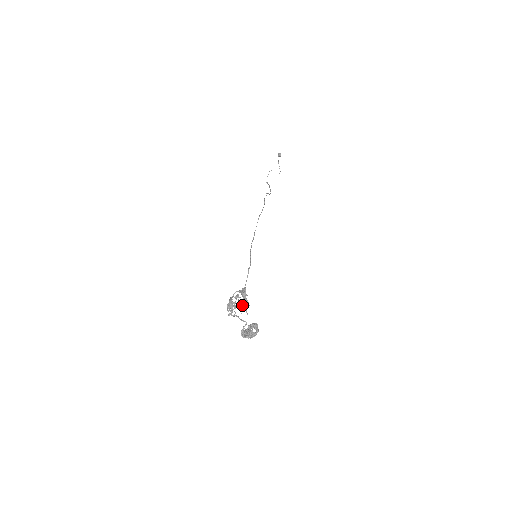
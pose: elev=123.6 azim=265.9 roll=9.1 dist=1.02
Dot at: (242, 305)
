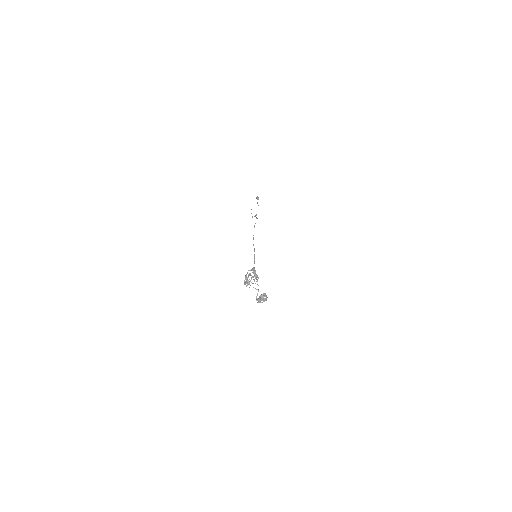
Dot at: (254, 280)
